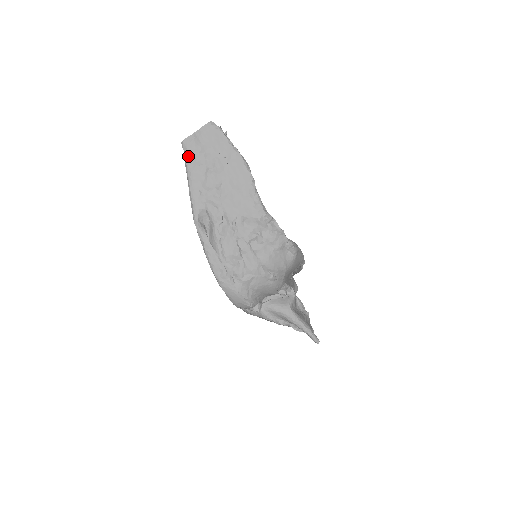
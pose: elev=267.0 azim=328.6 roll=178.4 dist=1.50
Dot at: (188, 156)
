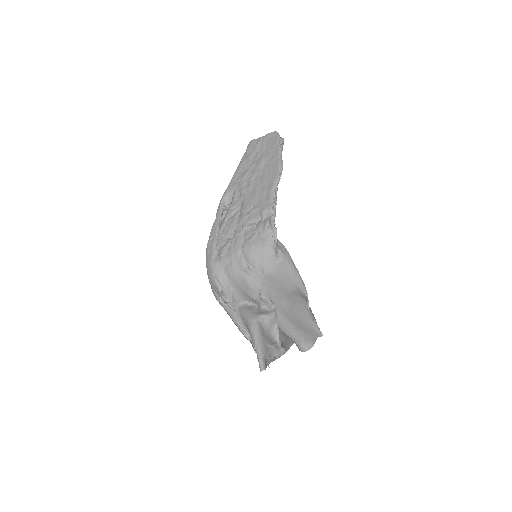
Dot at: (246, 152)
